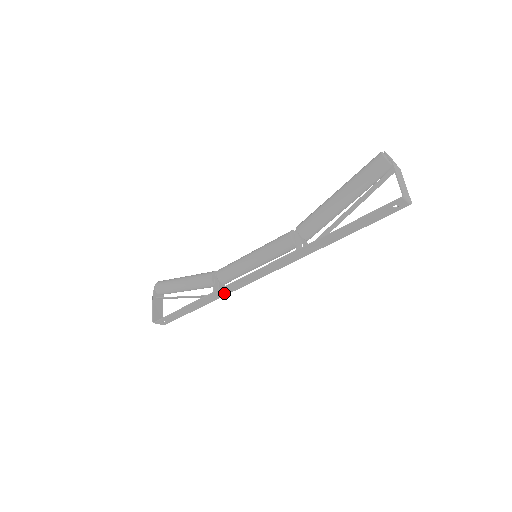
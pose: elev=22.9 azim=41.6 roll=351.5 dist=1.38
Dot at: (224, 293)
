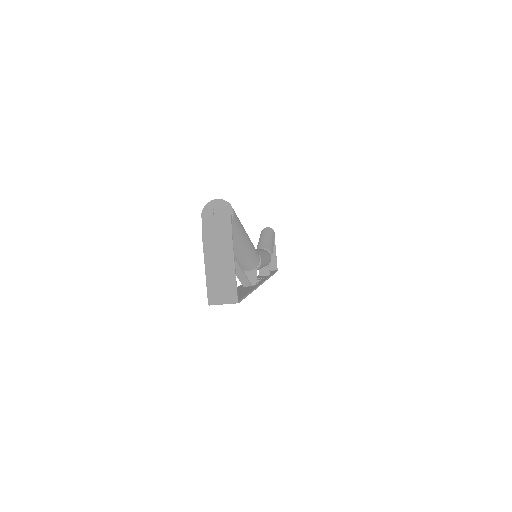
Dot at: occluded
